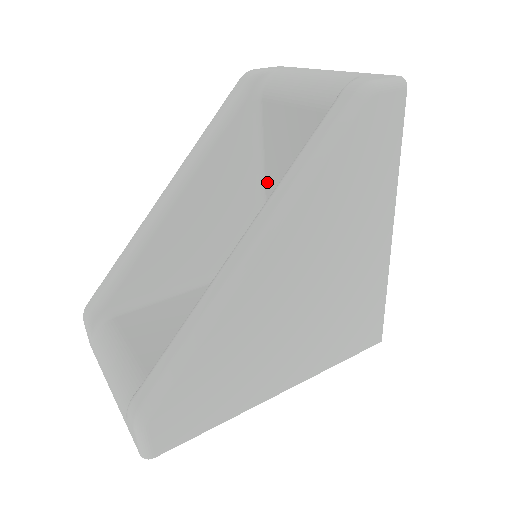
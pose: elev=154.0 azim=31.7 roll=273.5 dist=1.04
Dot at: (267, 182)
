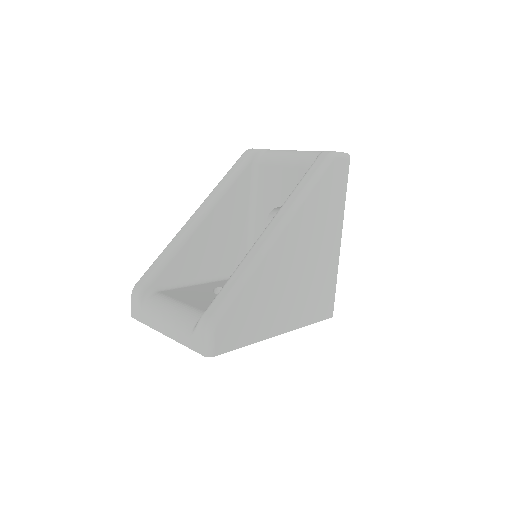
Dot at: (257, 216)
